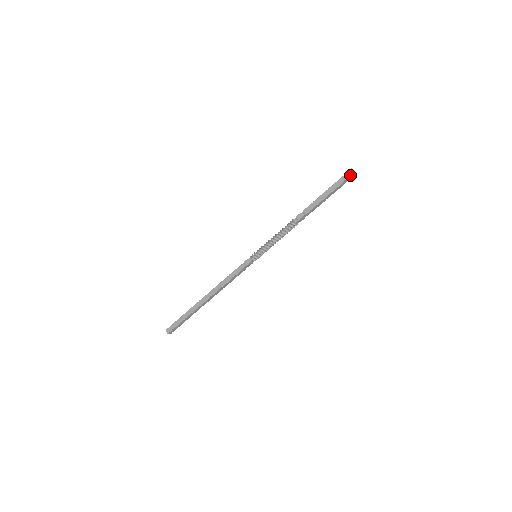
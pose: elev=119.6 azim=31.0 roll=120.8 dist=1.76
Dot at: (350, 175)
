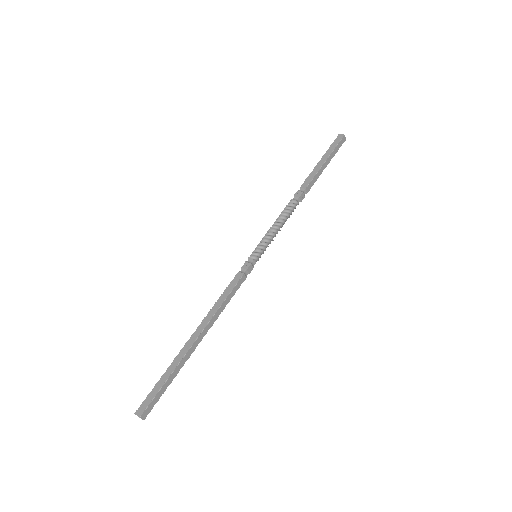
Dot at: (341, 138)
